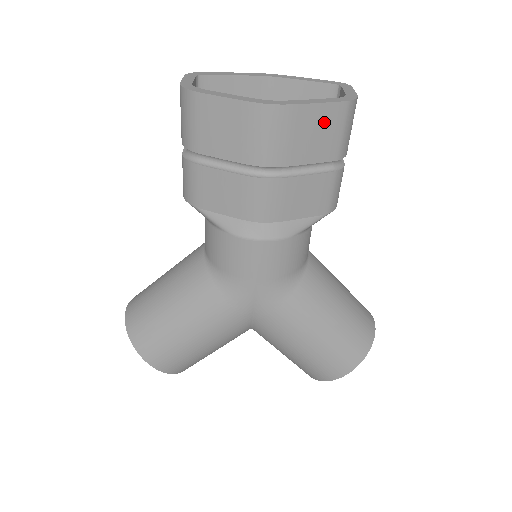
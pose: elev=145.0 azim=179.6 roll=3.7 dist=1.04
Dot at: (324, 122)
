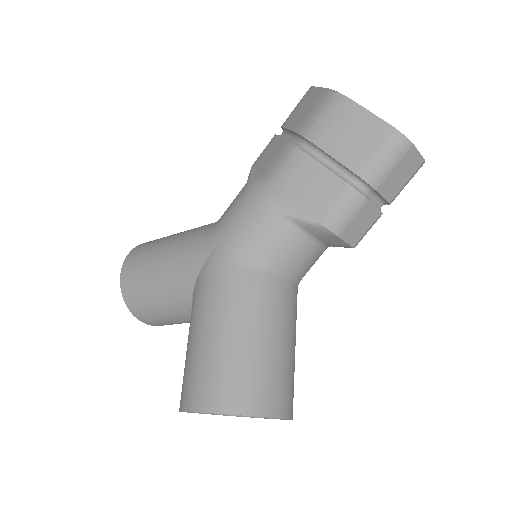
Dot at: (366, 131)
